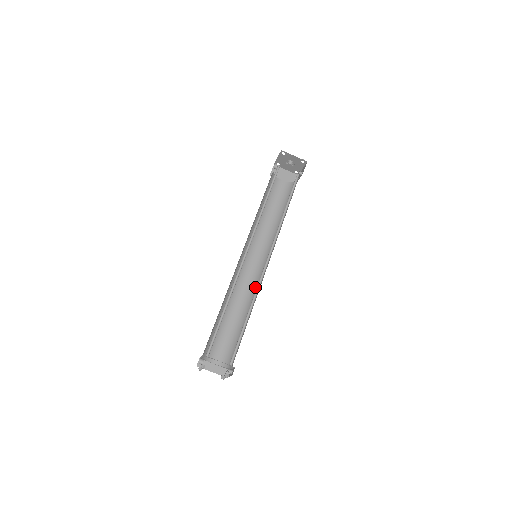
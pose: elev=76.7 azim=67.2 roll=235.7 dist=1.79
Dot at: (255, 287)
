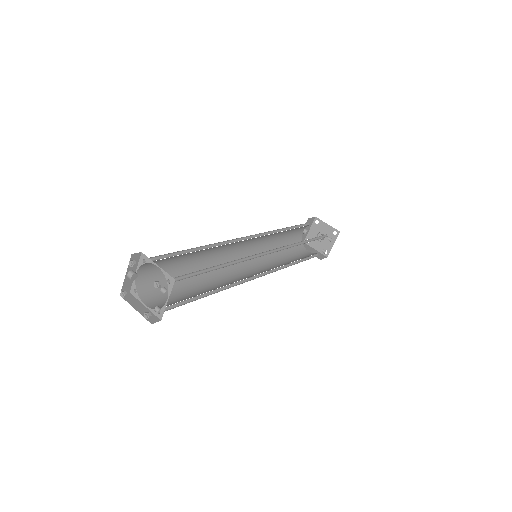
Dot at: occluded
